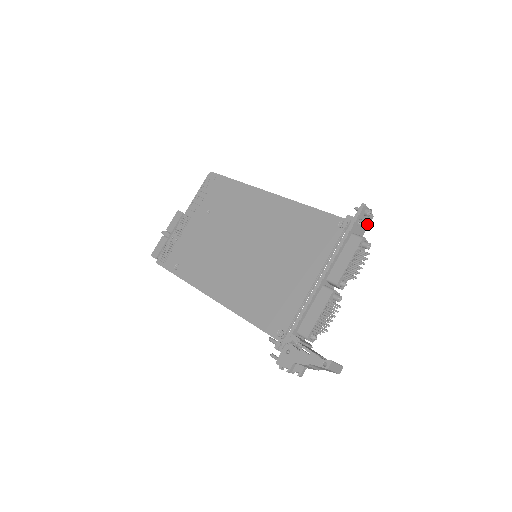
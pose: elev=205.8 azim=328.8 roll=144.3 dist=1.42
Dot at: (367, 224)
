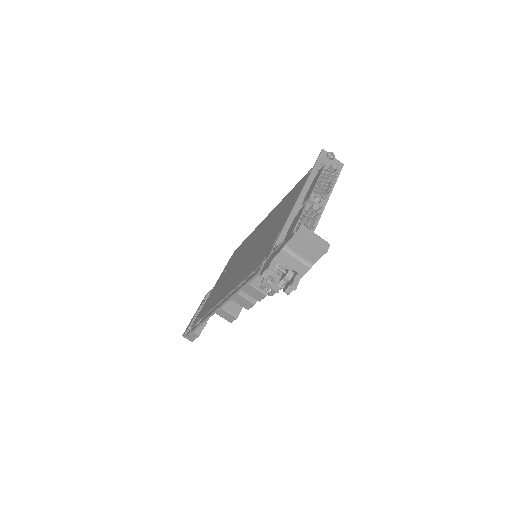
Dot at: (338, 169)
